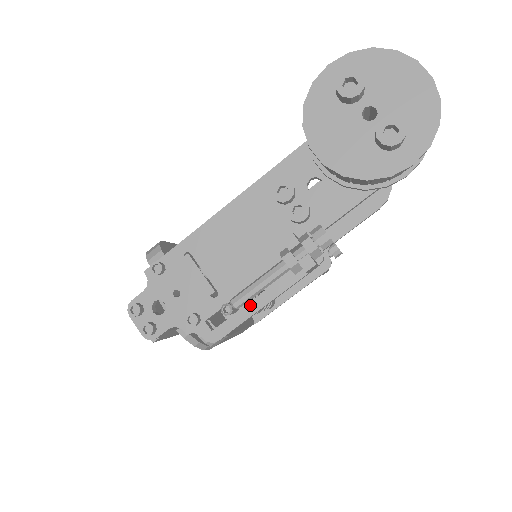
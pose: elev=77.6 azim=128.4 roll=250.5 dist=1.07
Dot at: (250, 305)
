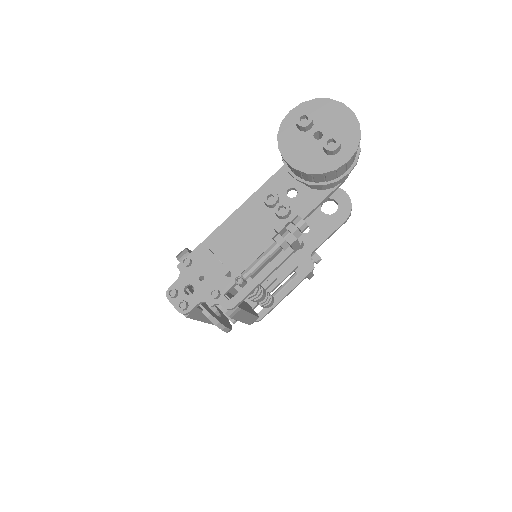
Dot at: (255, 279)
